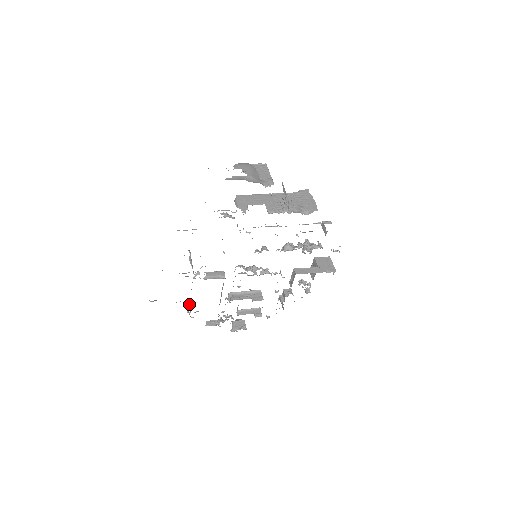
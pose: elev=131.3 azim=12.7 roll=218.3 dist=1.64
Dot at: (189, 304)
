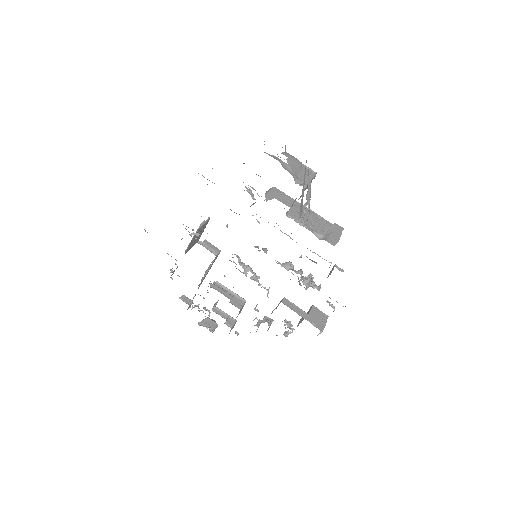
Dot at: occluded
